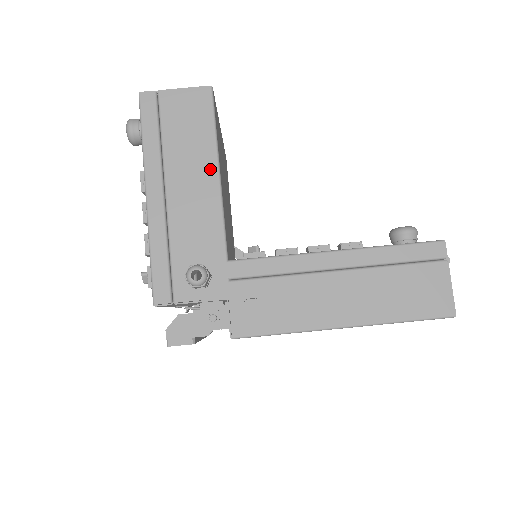
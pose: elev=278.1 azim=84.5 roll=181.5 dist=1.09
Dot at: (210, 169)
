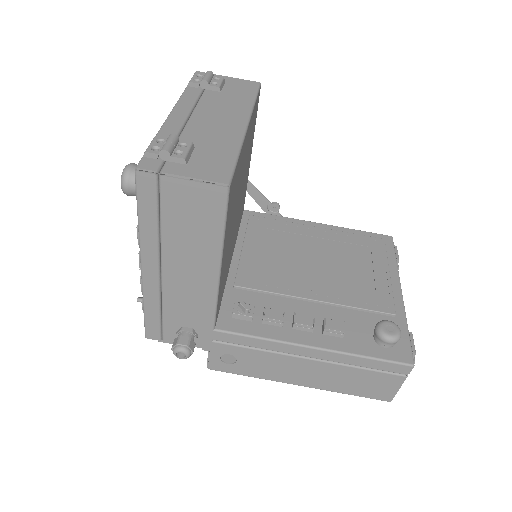
Dot at: (211, 265)
